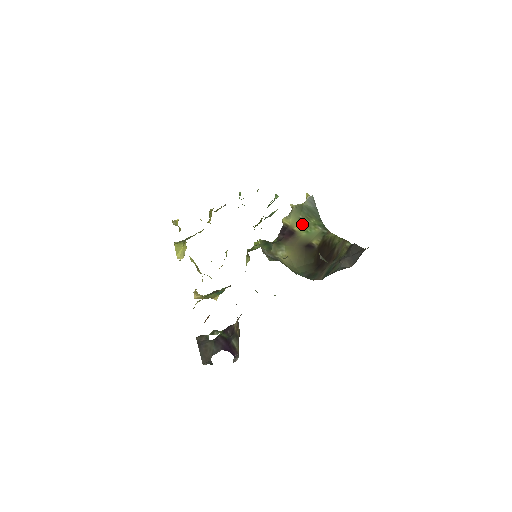
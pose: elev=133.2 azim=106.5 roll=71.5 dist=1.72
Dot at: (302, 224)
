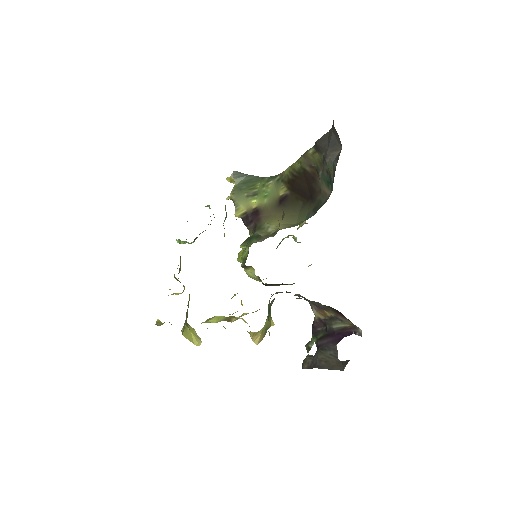
Dot at: (254, 197)
